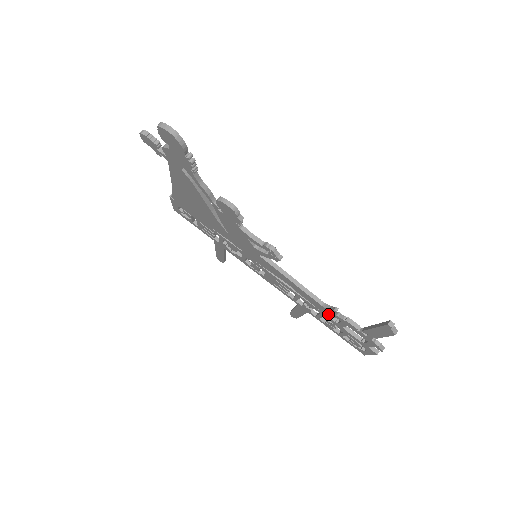
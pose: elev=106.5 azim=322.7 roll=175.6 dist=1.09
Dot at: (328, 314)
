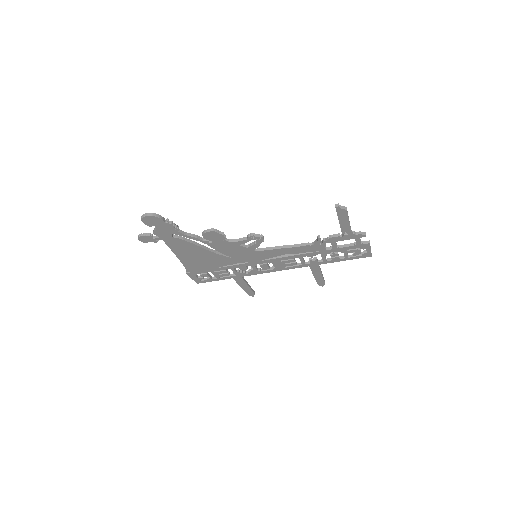
Dot at: (322, 248)
